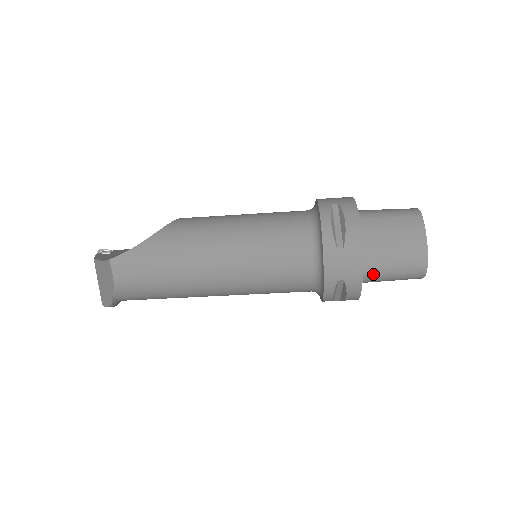
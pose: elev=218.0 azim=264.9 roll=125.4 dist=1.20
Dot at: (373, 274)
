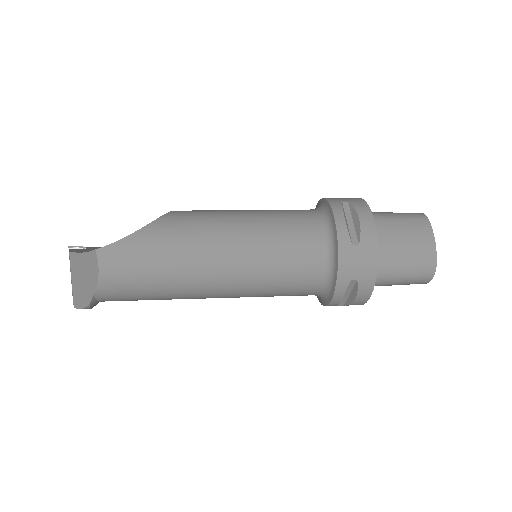
Dot at: (383, 276)
